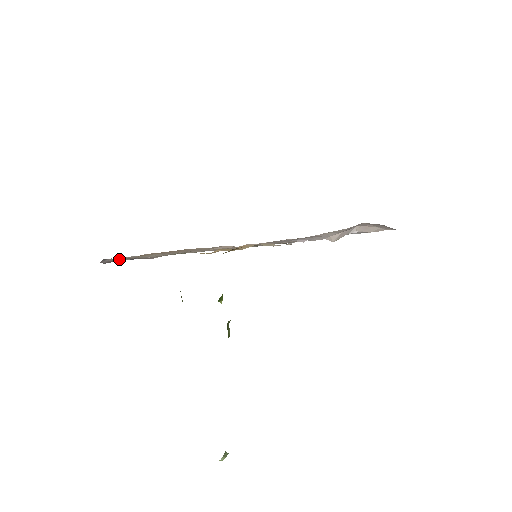
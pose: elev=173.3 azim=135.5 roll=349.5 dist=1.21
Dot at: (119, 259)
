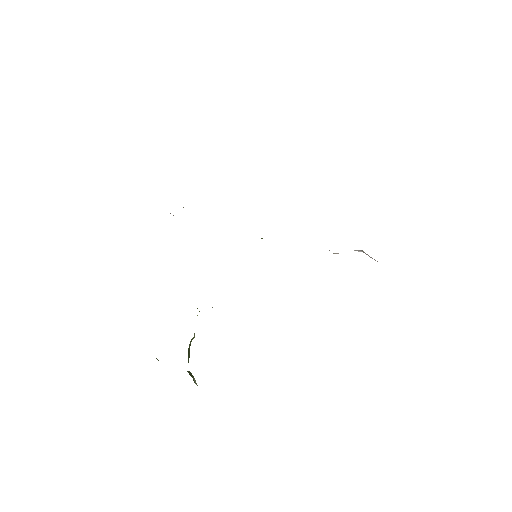
Dot at: occluded
